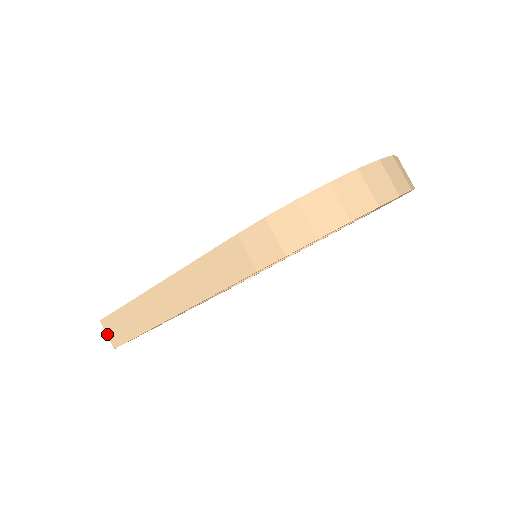
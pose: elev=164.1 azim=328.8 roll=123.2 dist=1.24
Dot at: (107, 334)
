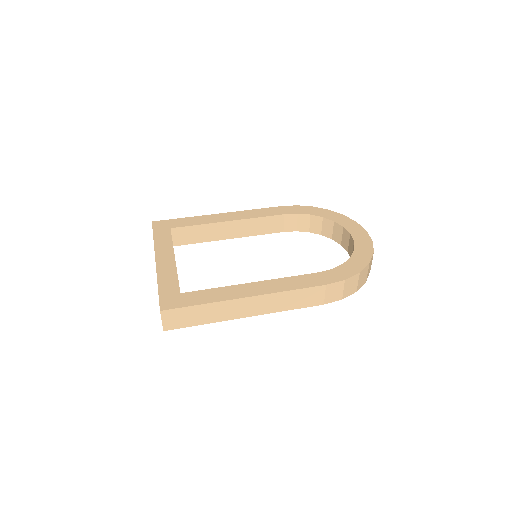
Dot at: (162, 321)
